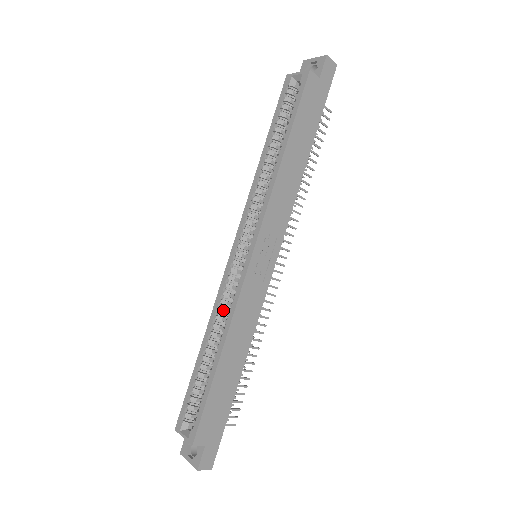
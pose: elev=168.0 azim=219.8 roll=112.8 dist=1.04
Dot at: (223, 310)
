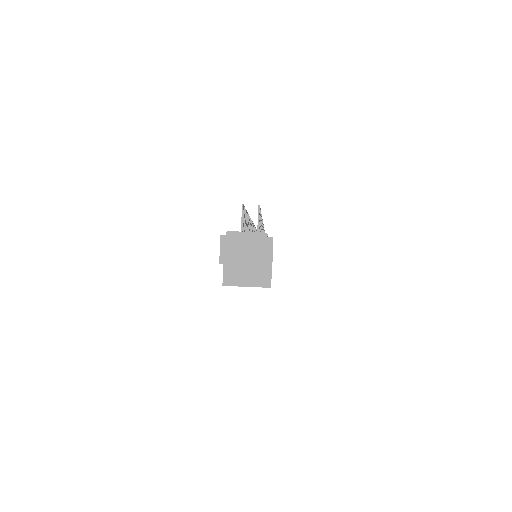
Dot at: occluded
